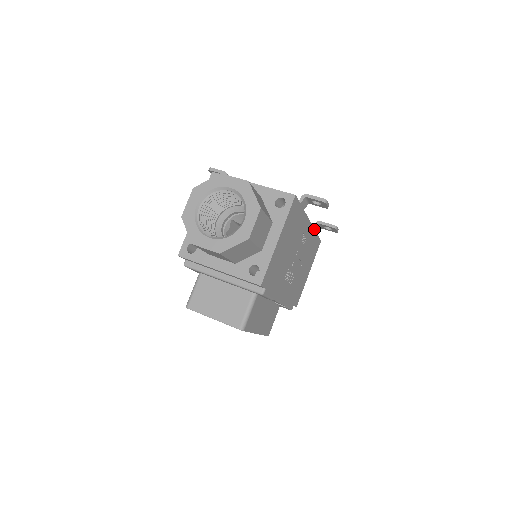
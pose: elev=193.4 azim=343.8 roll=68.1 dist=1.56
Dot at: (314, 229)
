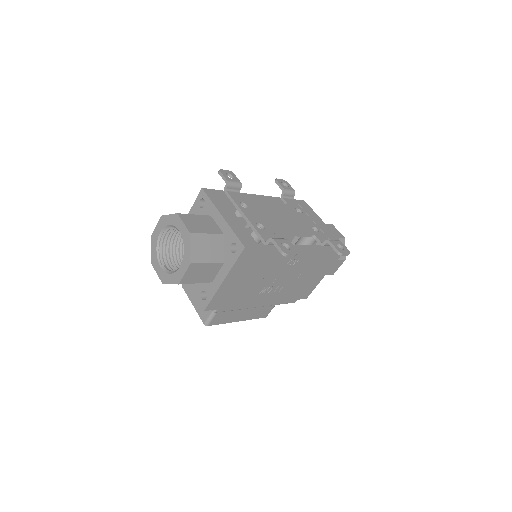
Dot at: (319, 248)
